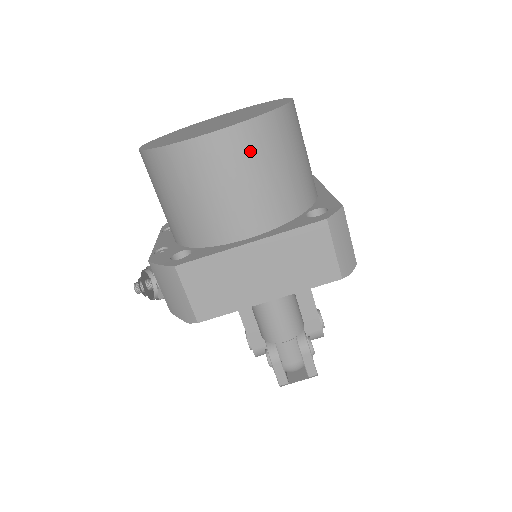
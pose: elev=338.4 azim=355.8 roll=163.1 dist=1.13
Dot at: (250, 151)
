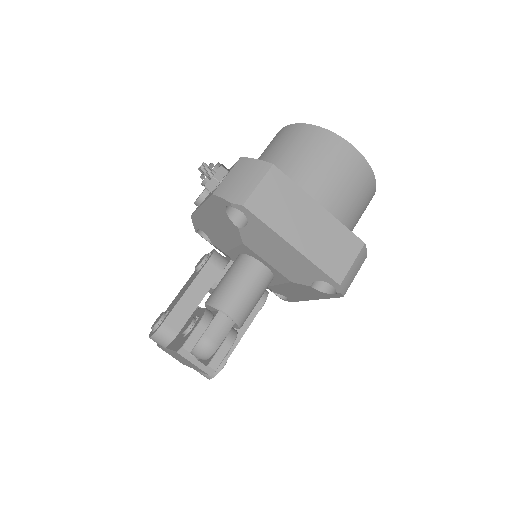
Dot at: (358, 175)
